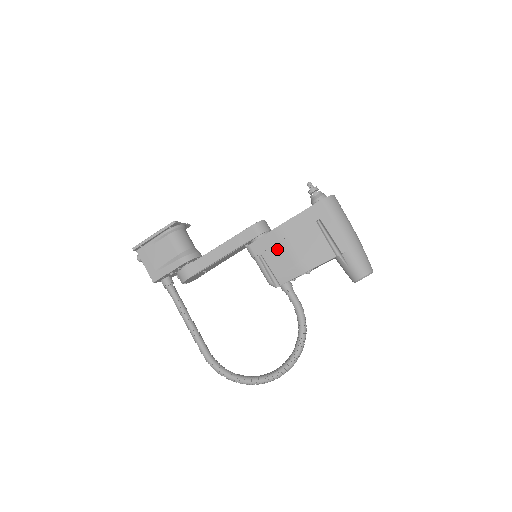
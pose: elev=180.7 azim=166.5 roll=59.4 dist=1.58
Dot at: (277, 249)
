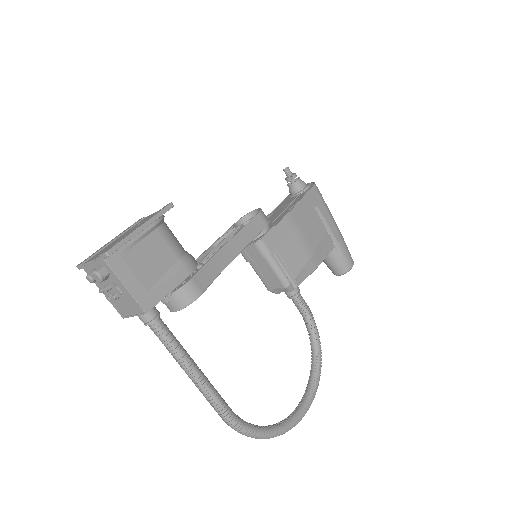
Dot at: (291, 241)
